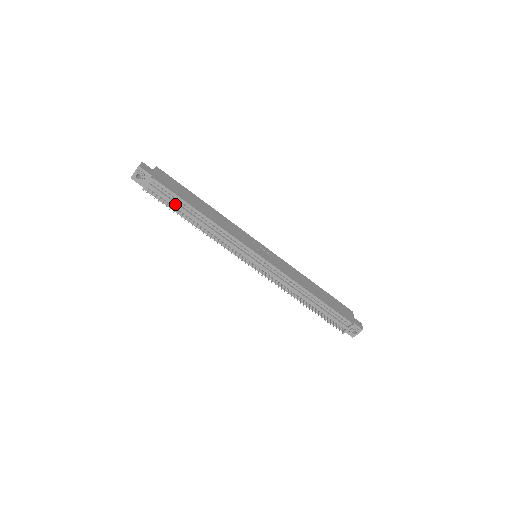
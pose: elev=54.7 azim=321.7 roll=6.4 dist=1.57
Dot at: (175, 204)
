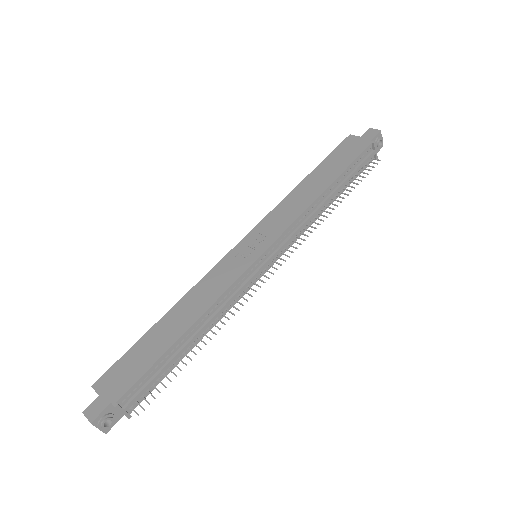
Dot at: (163, 371)
